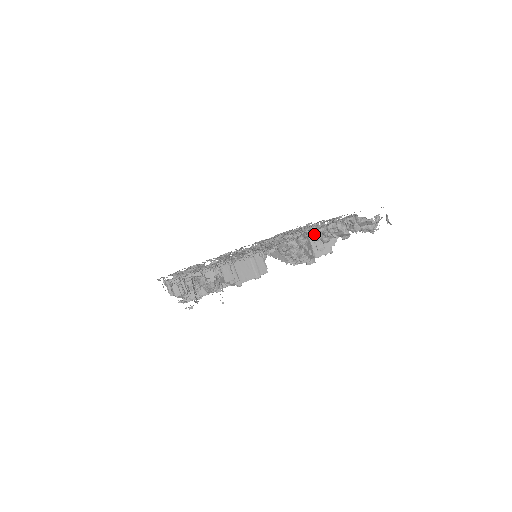
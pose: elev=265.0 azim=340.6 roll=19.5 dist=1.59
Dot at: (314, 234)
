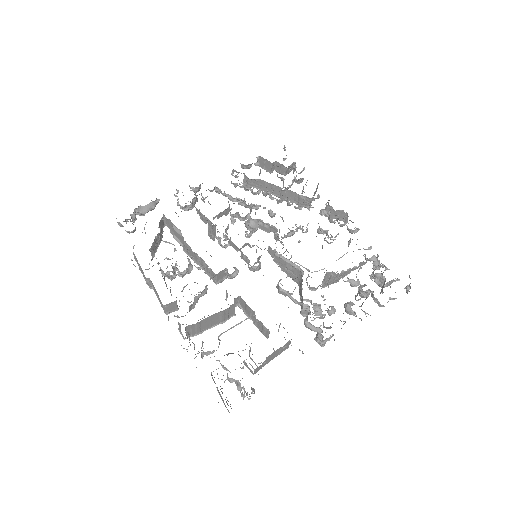
Dot at: (333, 275)
